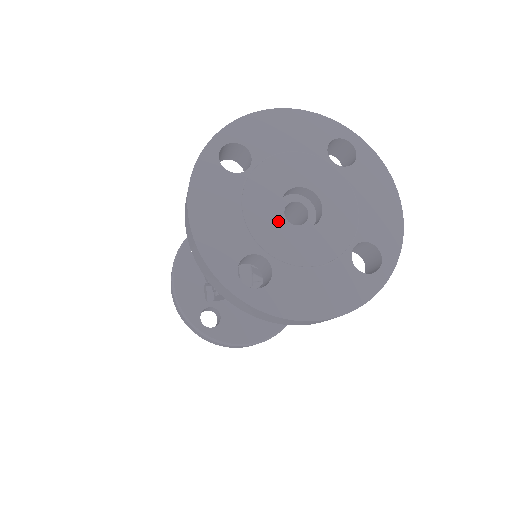
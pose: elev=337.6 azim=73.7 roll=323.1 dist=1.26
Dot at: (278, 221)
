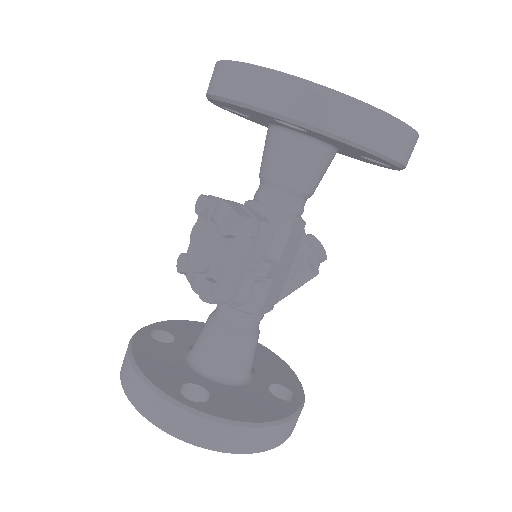
Dot at: occluded
